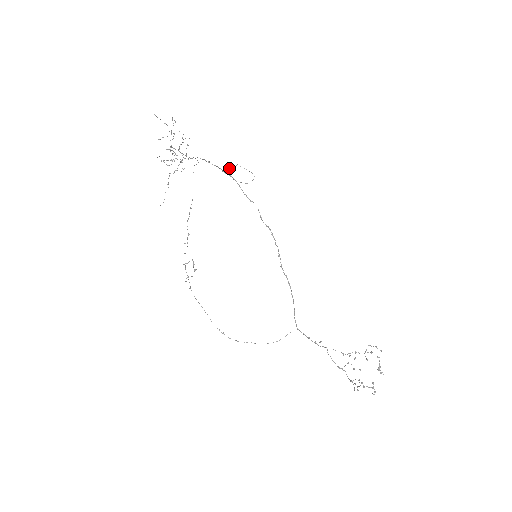
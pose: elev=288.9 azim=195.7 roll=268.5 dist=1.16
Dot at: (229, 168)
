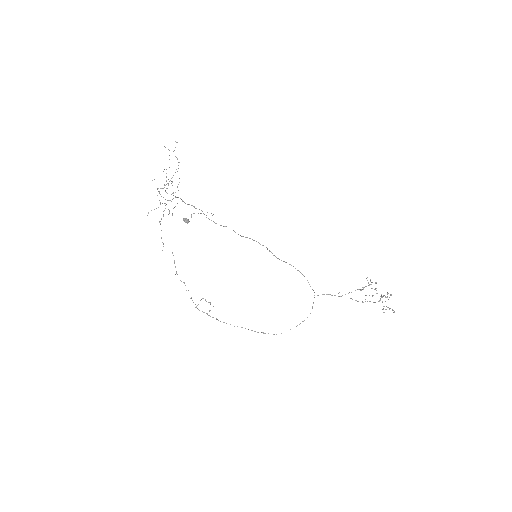
Dot at: occluded
